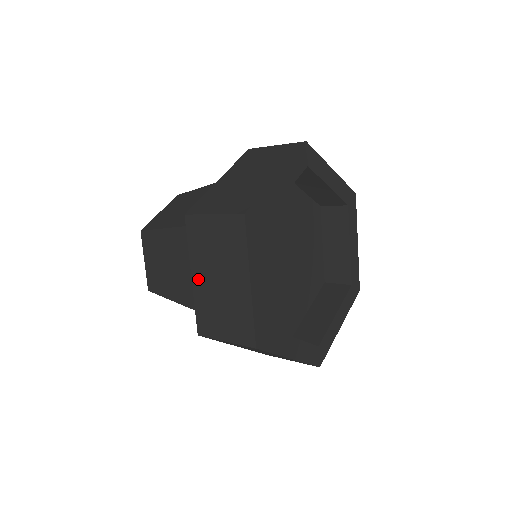
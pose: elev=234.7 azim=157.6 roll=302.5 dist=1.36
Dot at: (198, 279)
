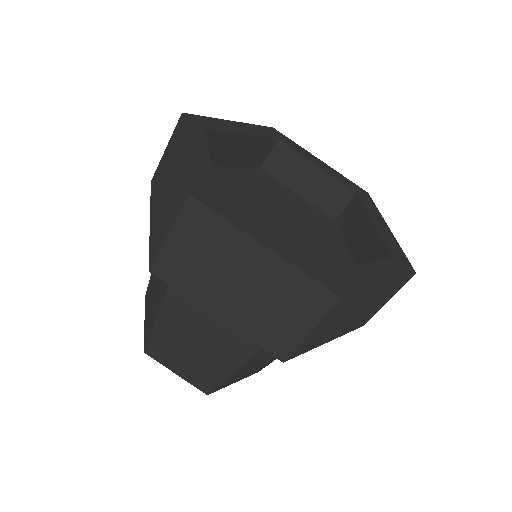
Dot at: (223, 311)
